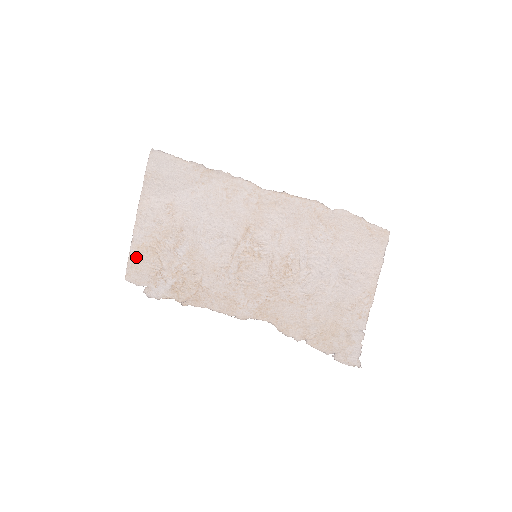
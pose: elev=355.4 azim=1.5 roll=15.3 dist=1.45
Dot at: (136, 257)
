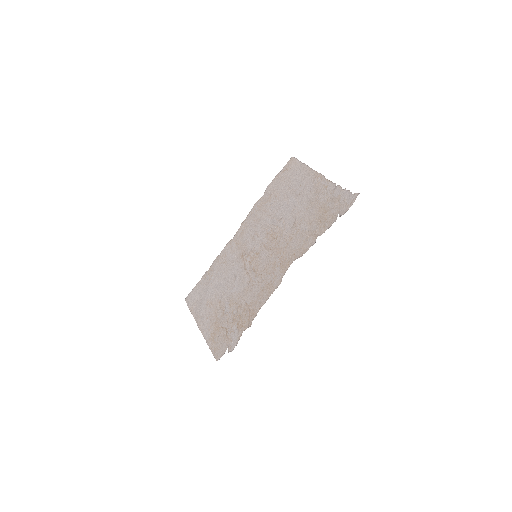
Dot at: (213, 344)
